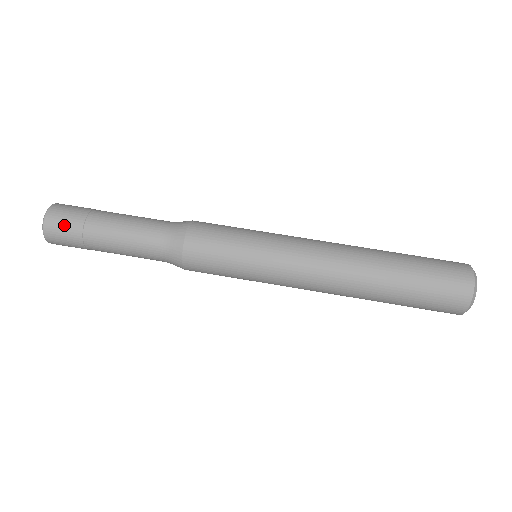
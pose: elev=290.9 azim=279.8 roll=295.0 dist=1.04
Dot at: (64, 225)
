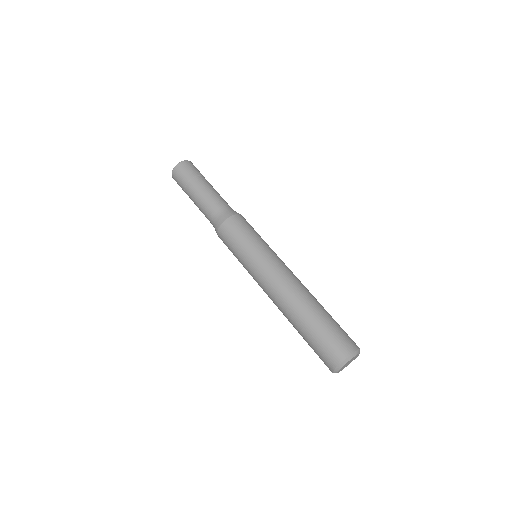
Dot at: (185, 171)
